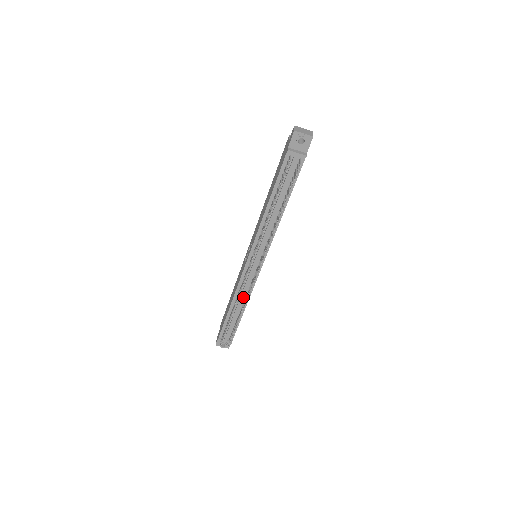
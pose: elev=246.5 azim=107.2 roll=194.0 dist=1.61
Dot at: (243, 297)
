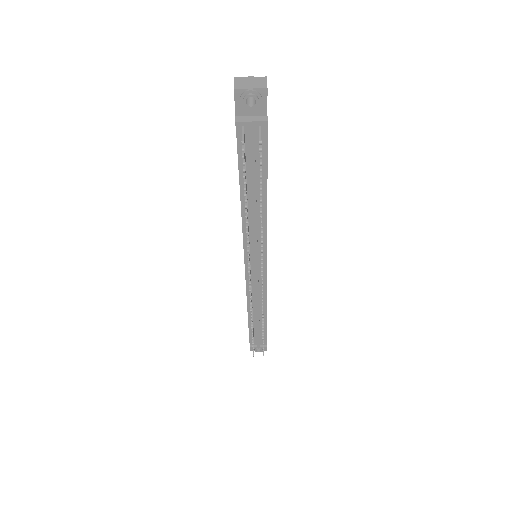
Dot at: (259, 304)
